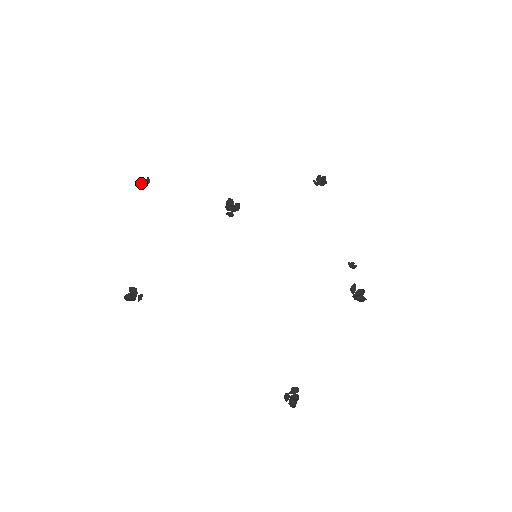
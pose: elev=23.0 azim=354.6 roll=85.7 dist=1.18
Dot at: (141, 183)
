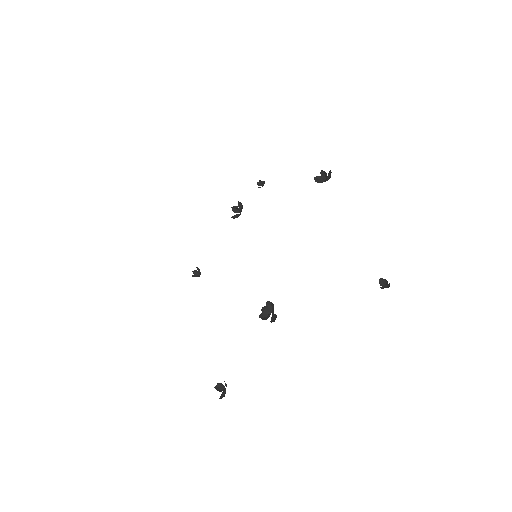
Dot at: (261, 183)
